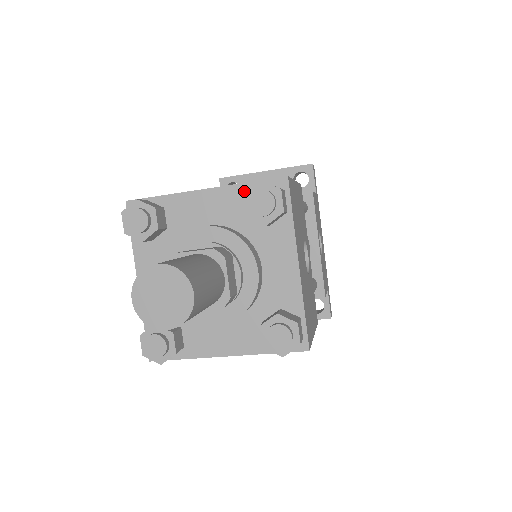
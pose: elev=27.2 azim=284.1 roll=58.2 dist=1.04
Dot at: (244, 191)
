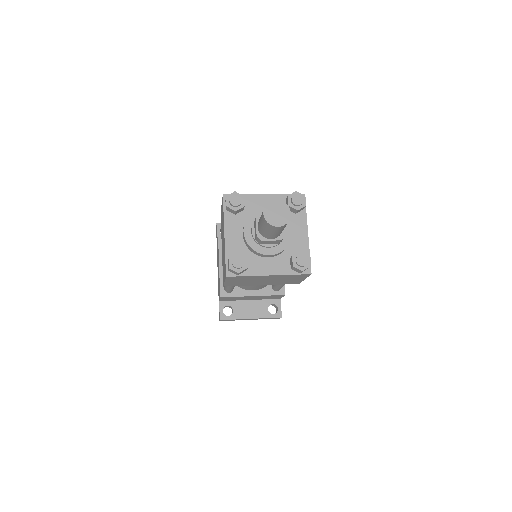
Dot at: (284, 197)
